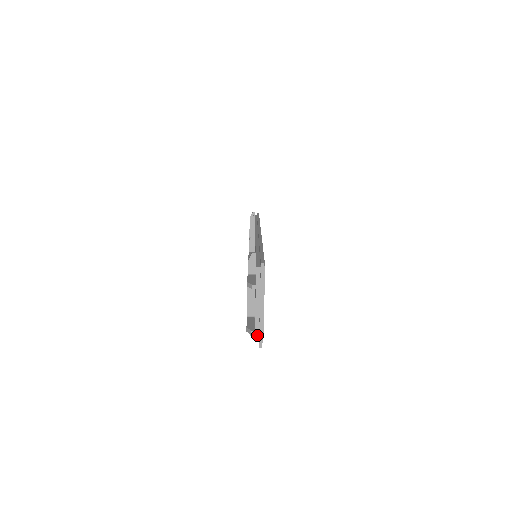
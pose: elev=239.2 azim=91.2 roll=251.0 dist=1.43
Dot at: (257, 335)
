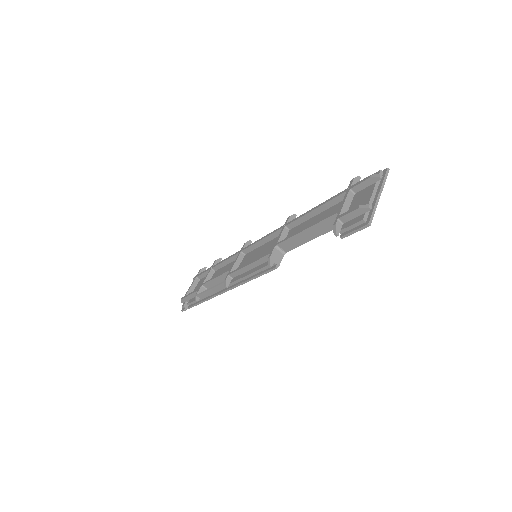
Dot at: (366, 216)
